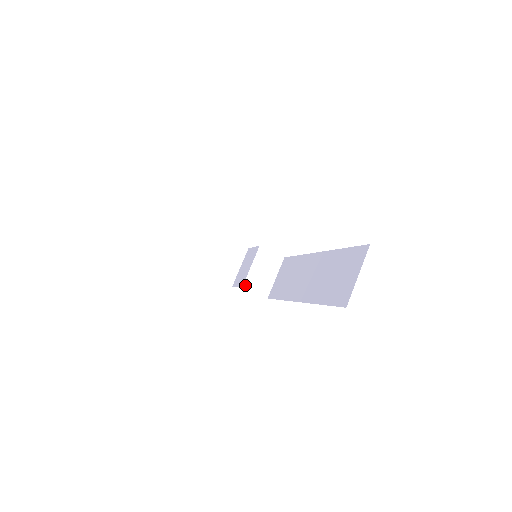
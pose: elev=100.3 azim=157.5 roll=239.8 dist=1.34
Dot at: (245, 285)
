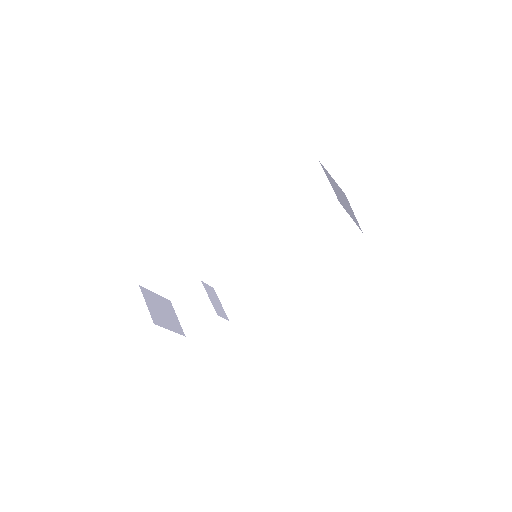
Dot at: (217, 313)
